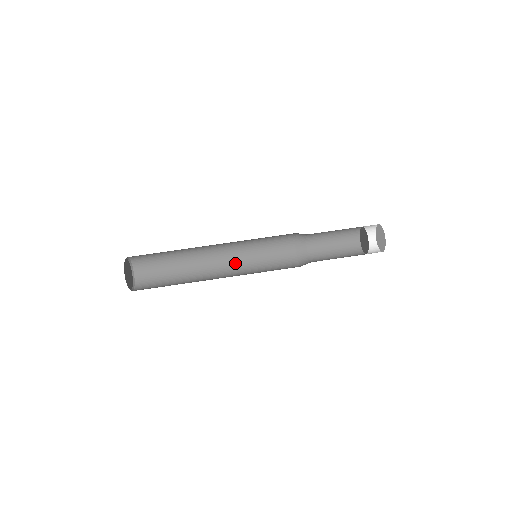
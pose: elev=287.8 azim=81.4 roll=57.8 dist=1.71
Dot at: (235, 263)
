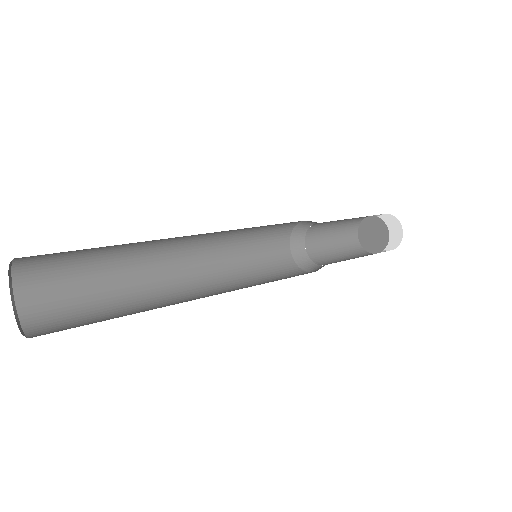
Dot at: (229, 291)
